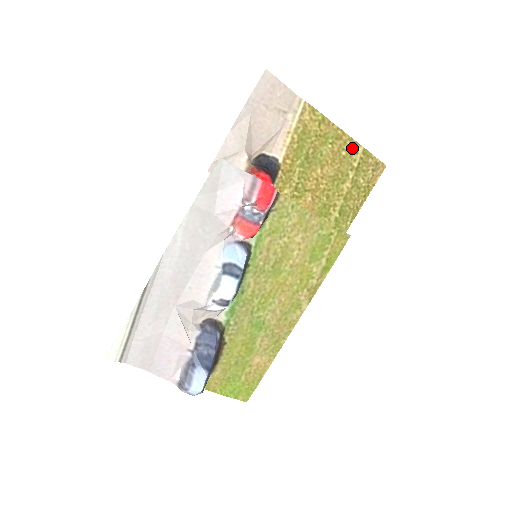
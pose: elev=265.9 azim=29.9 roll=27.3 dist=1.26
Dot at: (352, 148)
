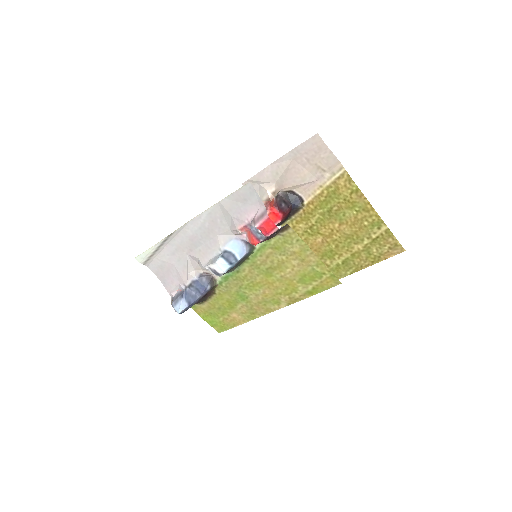
Dot at: (376, 223)
